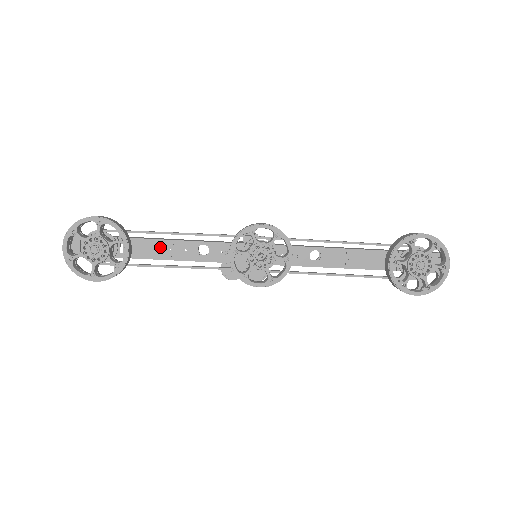
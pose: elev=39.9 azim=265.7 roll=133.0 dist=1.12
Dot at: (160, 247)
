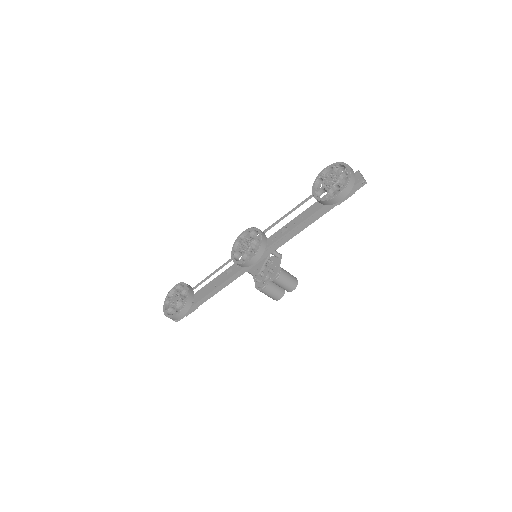
Dot at: (210, 286)
